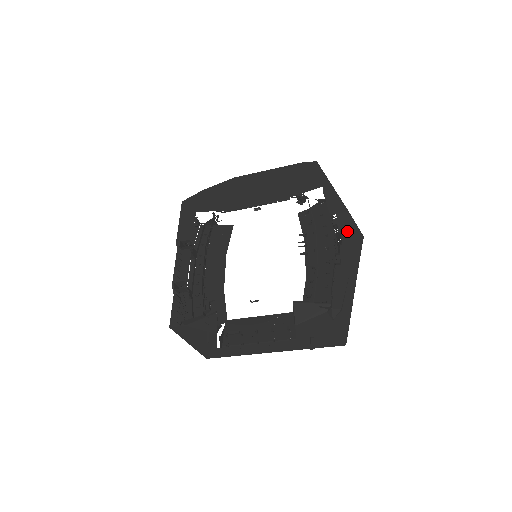
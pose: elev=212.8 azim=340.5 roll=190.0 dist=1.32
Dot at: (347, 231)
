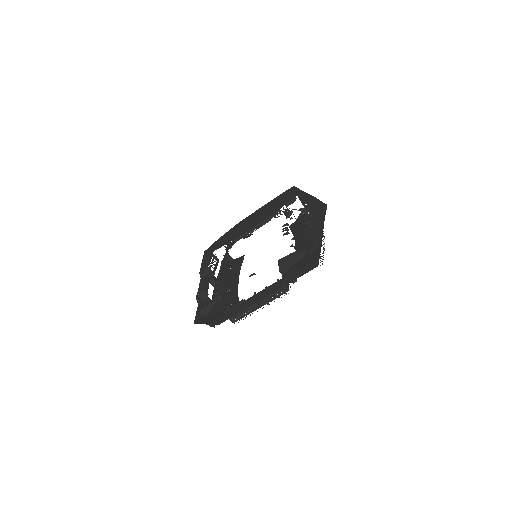
Dot at: (316, 208)
